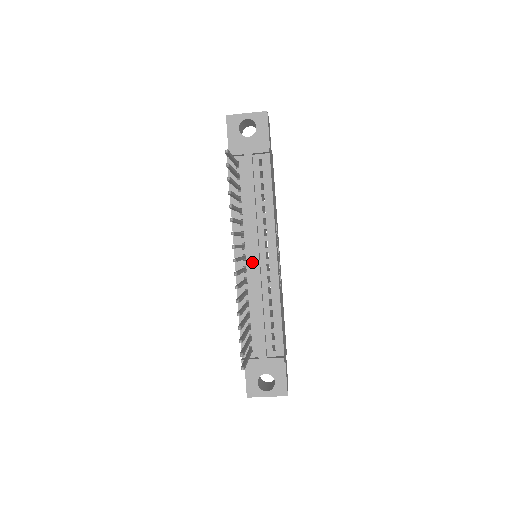
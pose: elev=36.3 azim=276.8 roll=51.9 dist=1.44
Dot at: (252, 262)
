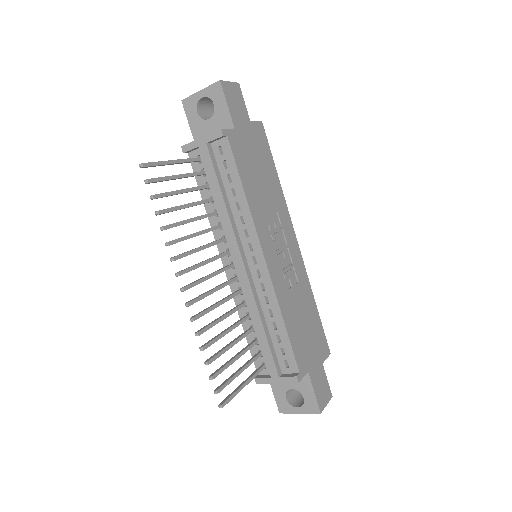
Dot at: (238, 271)
